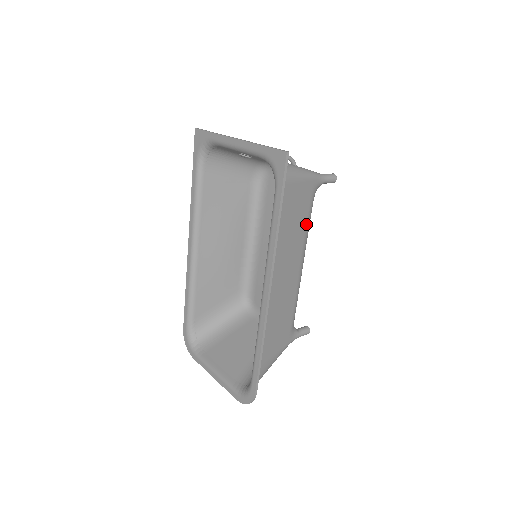
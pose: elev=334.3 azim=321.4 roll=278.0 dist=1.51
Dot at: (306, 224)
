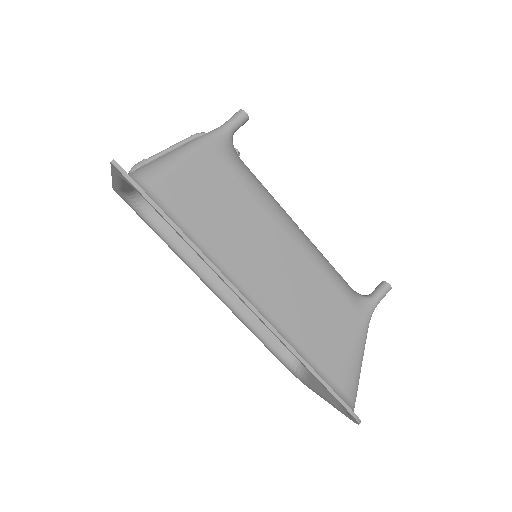
Dot at: (249, 192)
